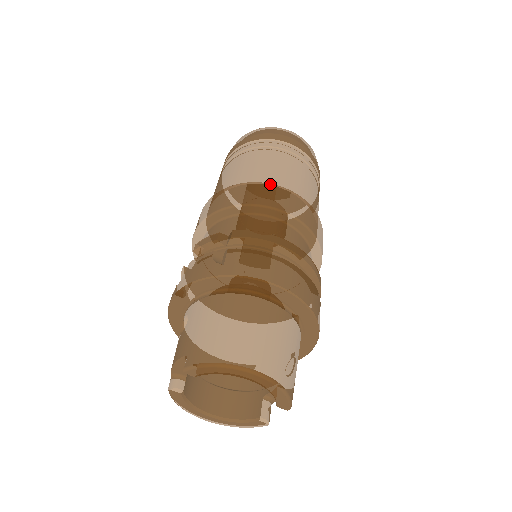
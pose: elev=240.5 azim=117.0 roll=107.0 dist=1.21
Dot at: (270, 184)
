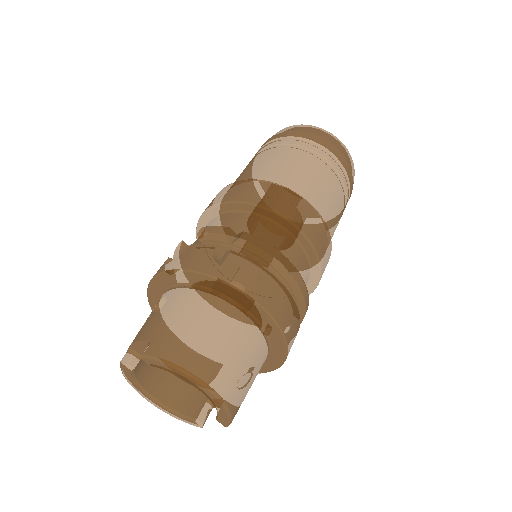
Dot at: (299, 195)
